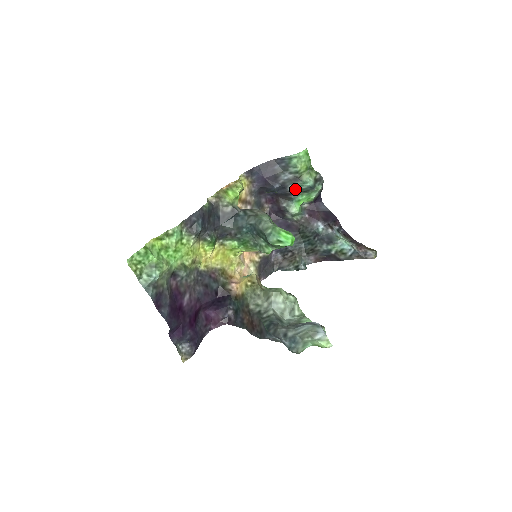
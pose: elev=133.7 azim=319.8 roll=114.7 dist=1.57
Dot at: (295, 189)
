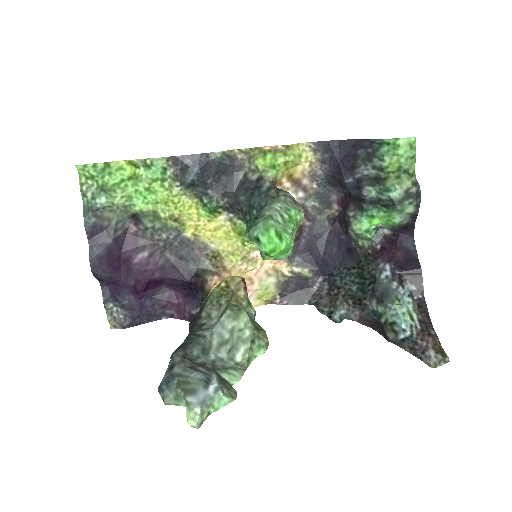
Dot at: (372, 195)
